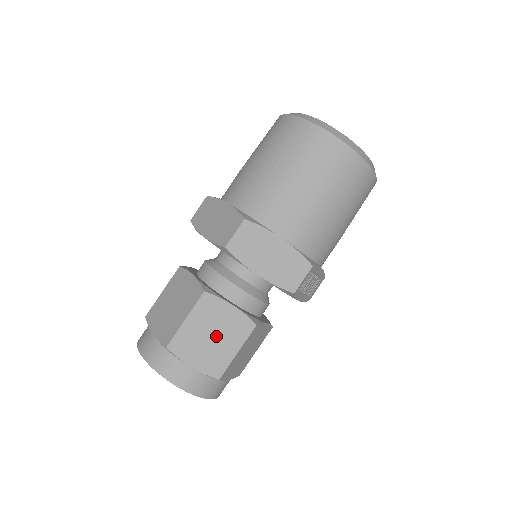
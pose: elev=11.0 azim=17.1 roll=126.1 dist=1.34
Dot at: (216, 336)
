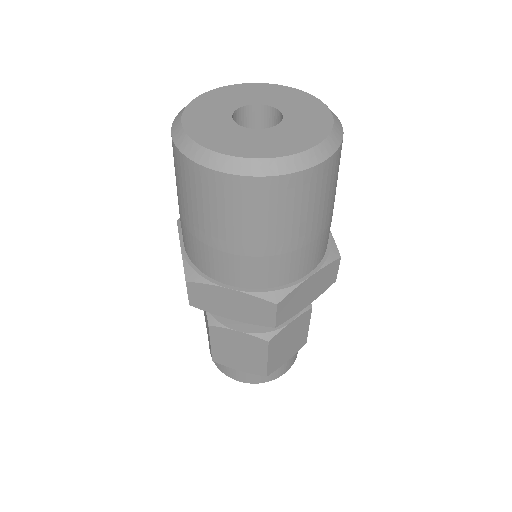
Dot at: (291, 340)
